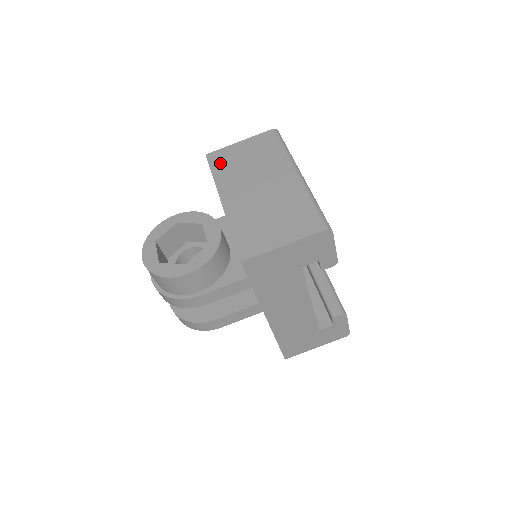
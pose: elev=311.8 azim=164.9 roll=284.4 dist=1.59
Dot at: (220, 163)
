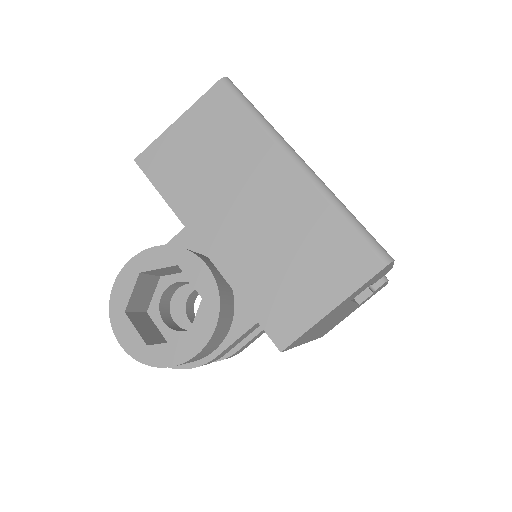
Dot at: (165, 172)
